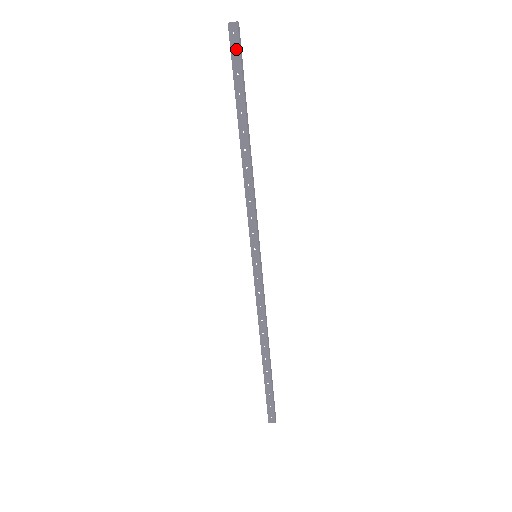
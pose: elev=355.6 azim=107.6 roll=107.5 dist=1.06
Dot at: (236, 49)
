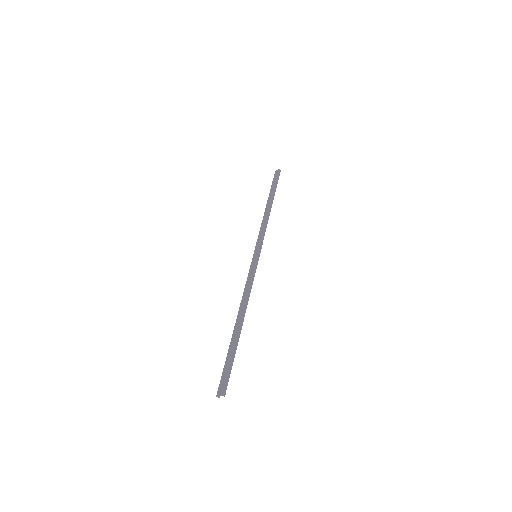
Dot at: (276, 177)
